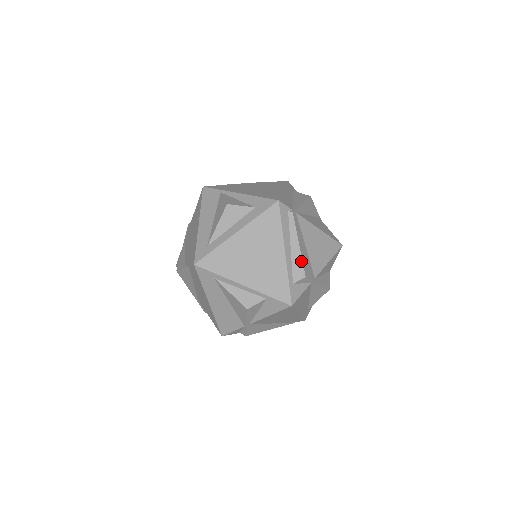
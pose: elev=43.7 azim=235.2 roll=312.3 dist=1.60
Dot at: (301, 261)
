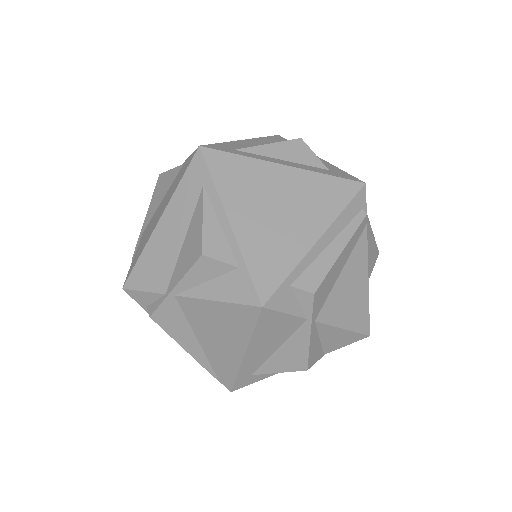
Dot at: (326, 271)
